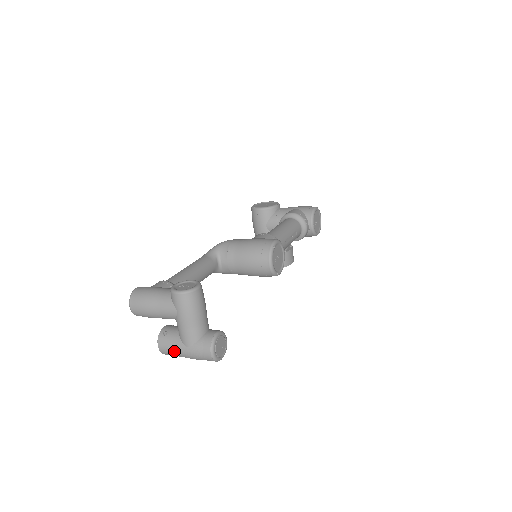
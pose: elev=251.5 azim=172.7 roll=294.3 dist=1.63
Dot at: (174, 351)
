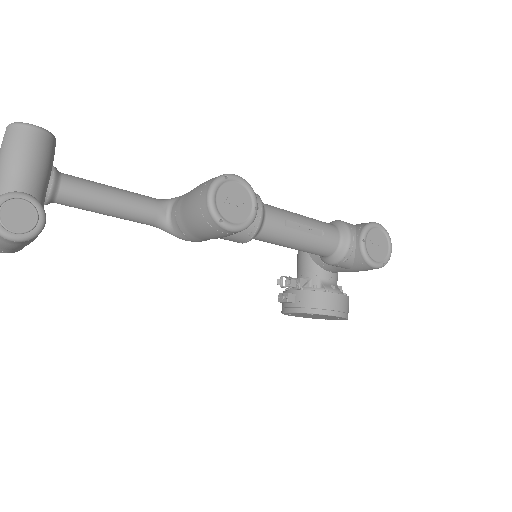
Dot at: out of frame
